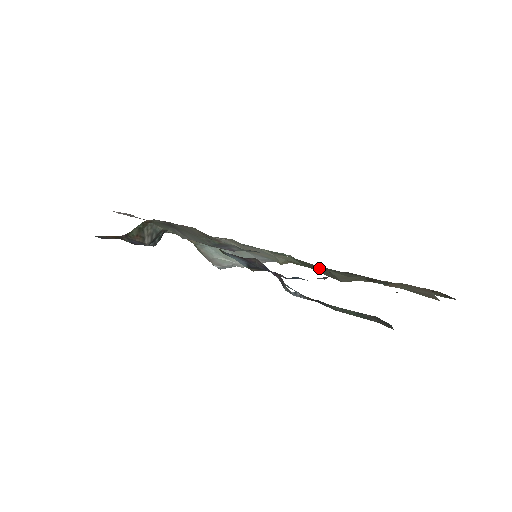
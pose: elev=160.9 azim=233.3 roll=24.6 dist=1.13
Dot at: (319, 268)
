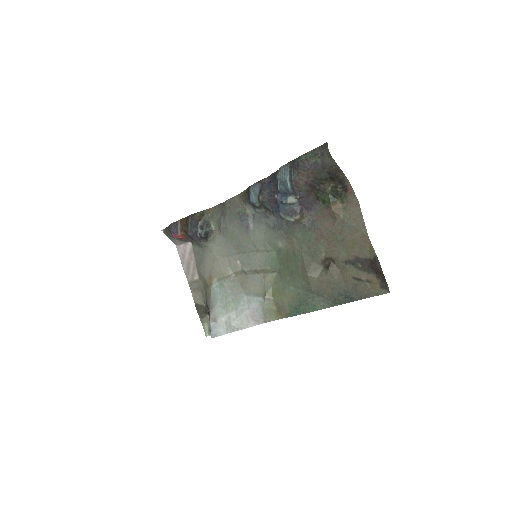
Dot at: (295, 249)
